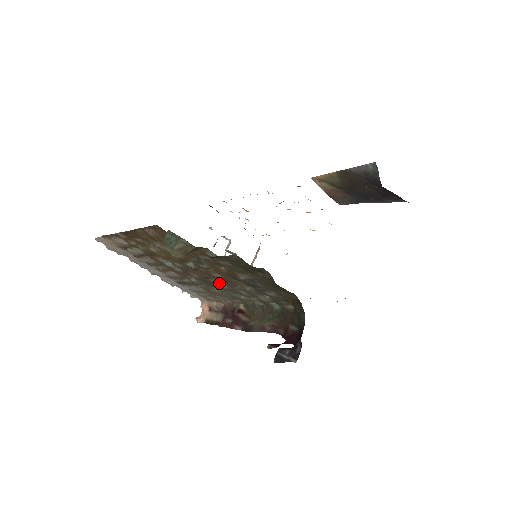
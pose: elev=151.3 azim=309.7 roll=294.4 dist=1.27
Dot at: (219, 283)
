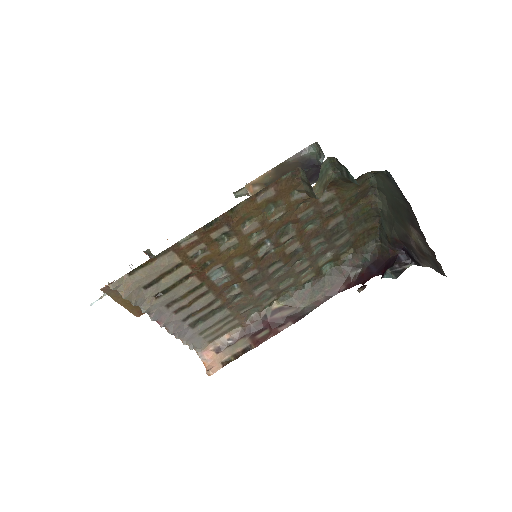
Dot at: (276, 270)
